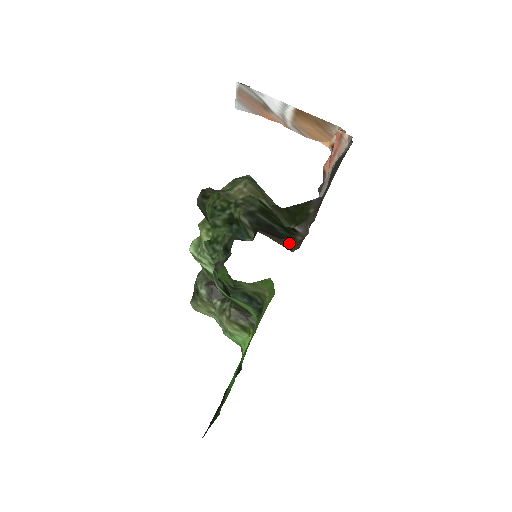
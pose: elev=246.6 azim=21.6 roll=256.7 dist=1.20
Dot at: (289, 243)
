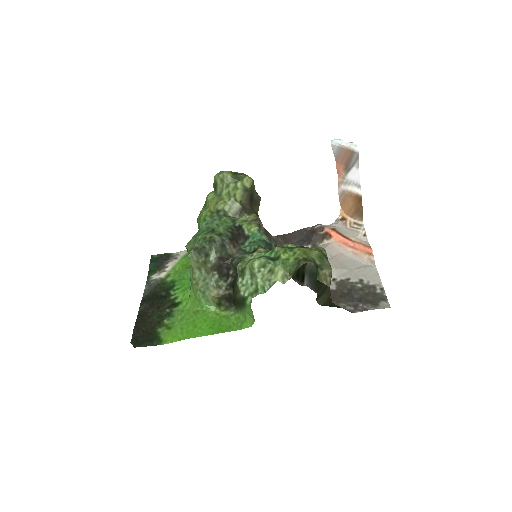
Dot at: occluded
